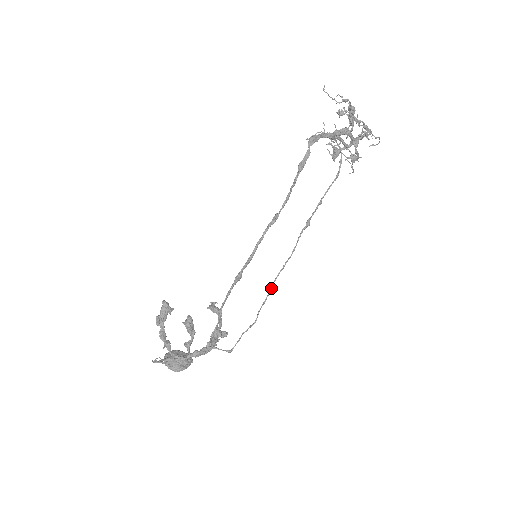
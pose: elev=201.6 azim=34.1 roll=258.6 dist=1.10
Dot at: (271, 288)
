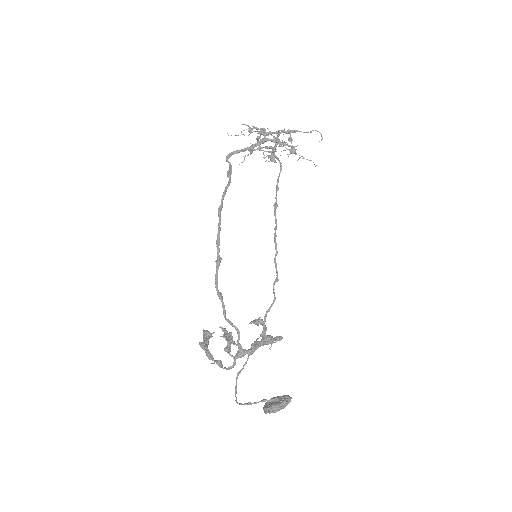
Dot at: (276, 267)
